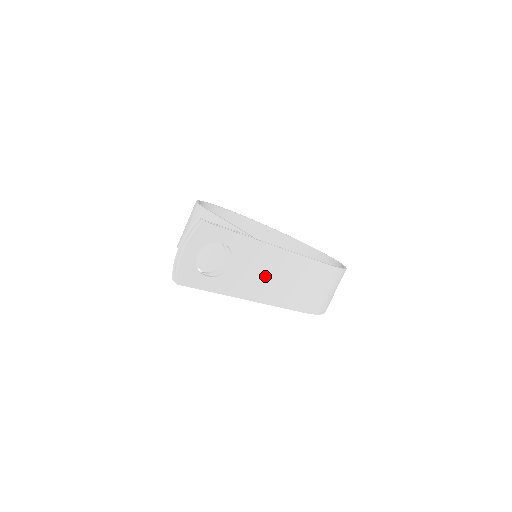
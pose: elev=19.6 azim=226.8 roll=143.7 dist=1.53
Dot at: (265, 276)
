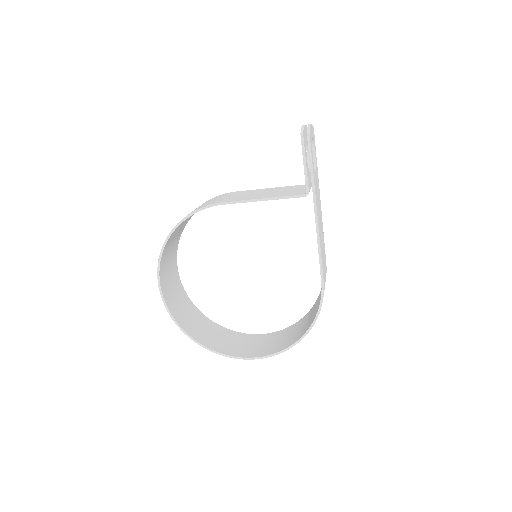
Dot at: (319, 212)
